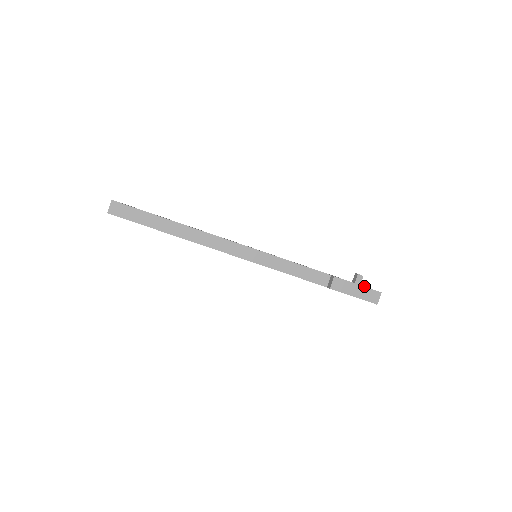
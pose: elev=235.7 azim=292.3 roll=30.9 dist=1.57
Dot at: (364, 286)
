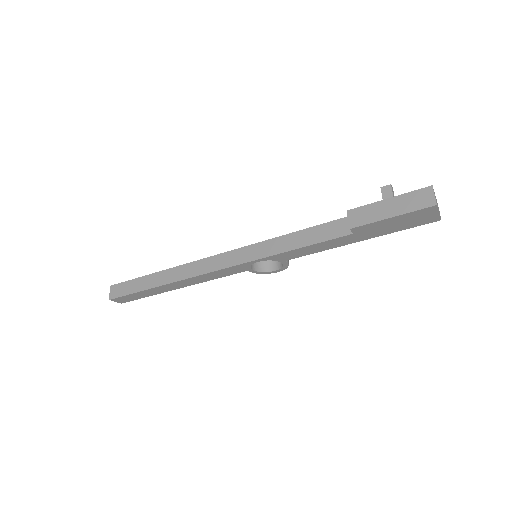
Dot at: occluded
